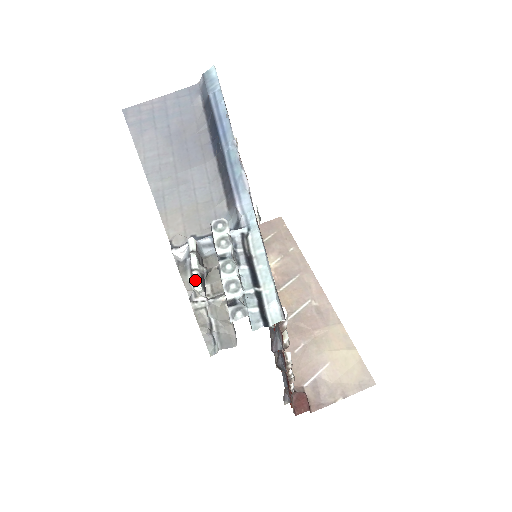
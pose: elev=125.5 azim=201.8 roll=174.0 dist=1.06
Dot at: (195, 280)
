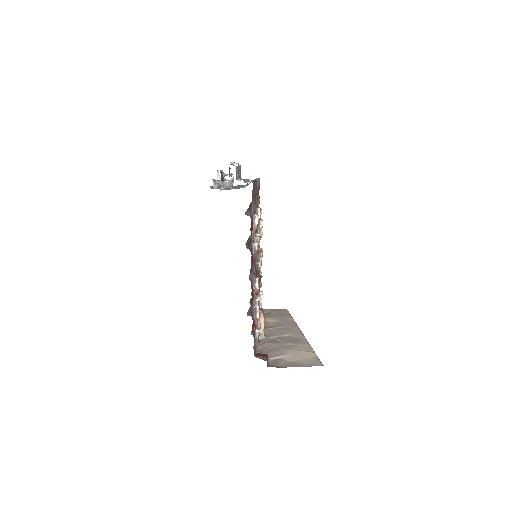
Dot at: (219, 170)
